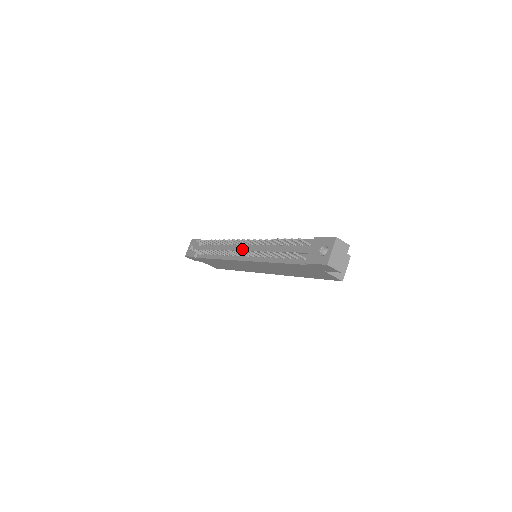
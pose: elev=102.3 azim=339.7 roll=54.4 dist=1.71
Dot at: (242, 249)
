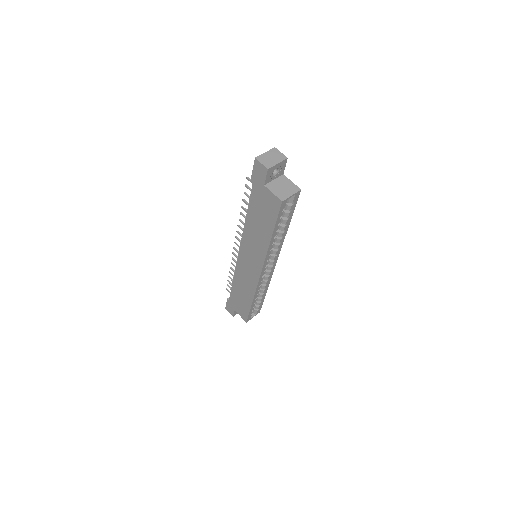
Dot at: occluded
